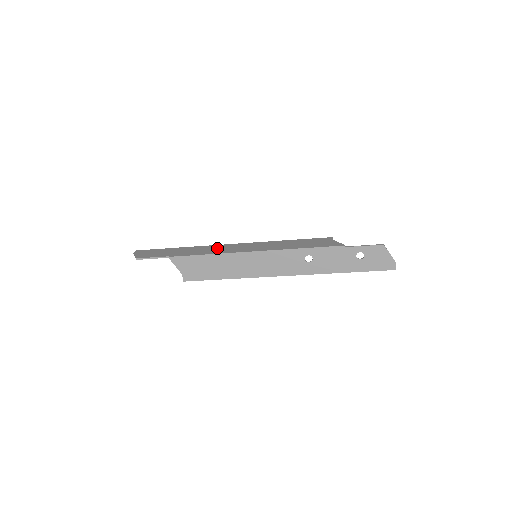
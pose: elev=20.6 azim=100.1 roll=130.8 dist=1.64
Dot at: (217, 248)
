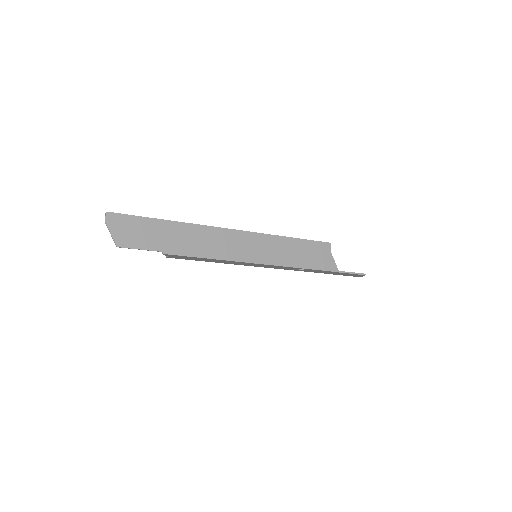
Dot at: (218, 241)
